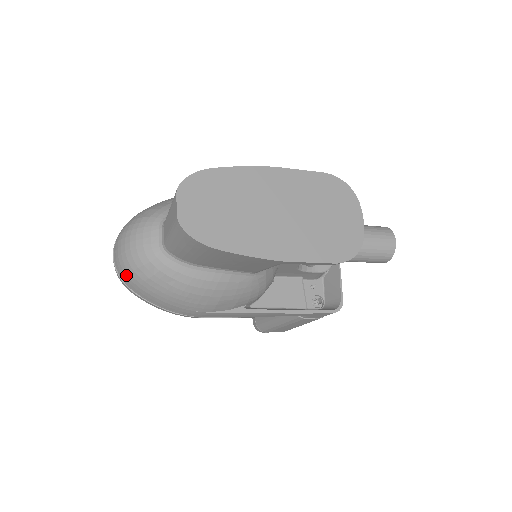
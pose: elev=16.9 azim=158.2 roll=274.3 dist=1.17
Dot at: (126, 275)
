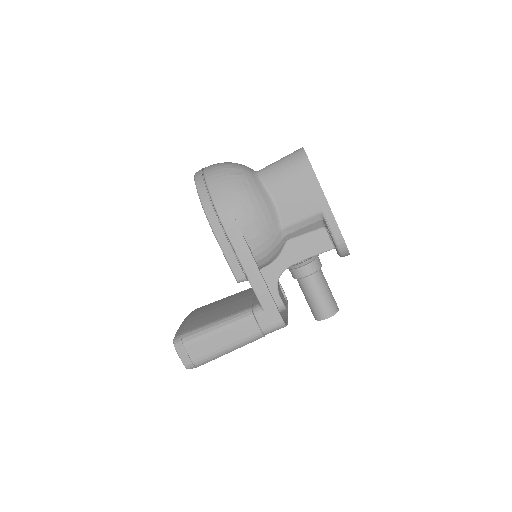
Dot at: (216, 169)
